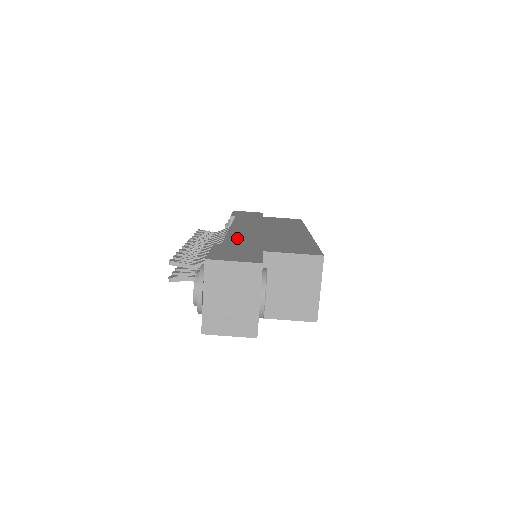
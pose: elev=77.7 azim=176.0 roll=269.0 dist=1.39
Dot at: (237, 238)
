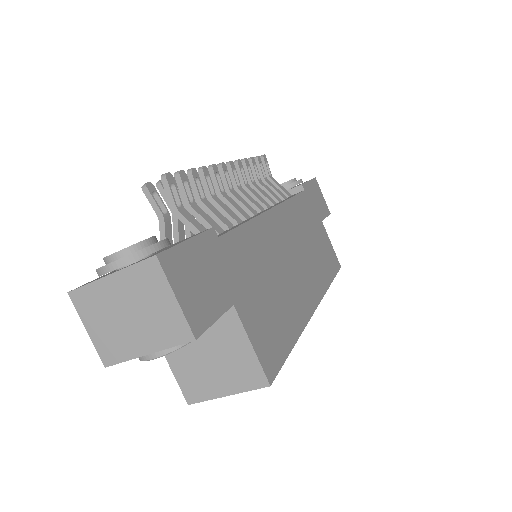
Dot at: (249, 241)
